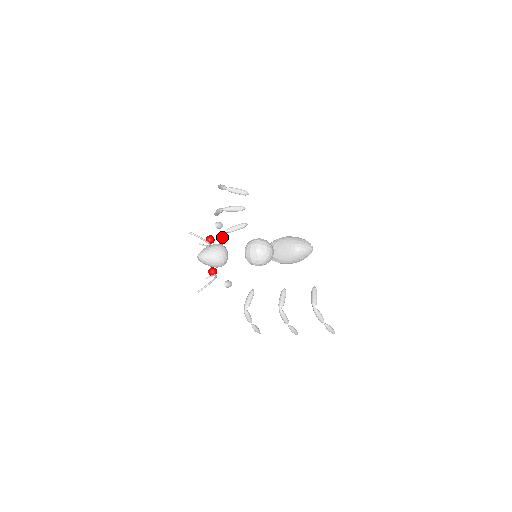
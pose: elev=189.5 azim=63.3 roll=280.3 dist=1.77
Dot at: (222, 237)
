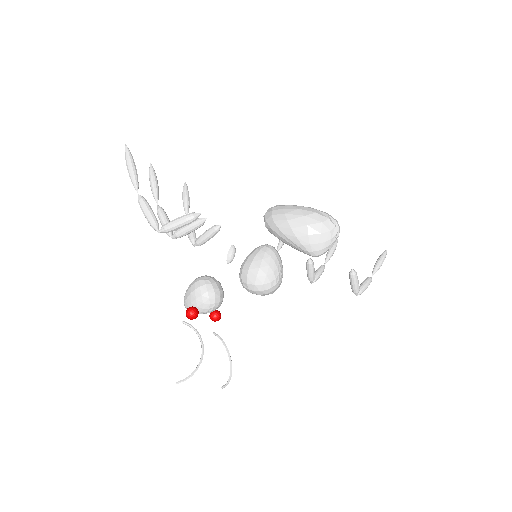
Dot at: occluded
